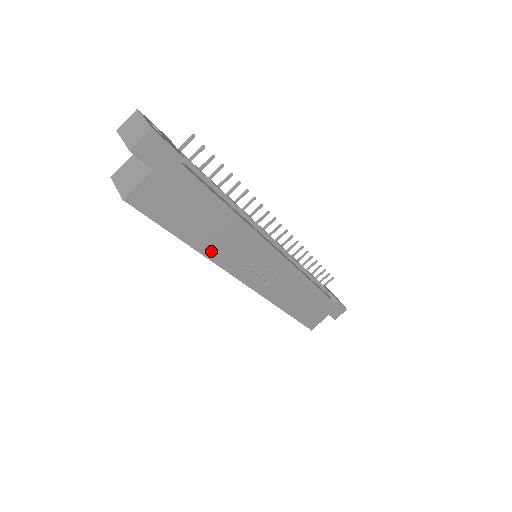
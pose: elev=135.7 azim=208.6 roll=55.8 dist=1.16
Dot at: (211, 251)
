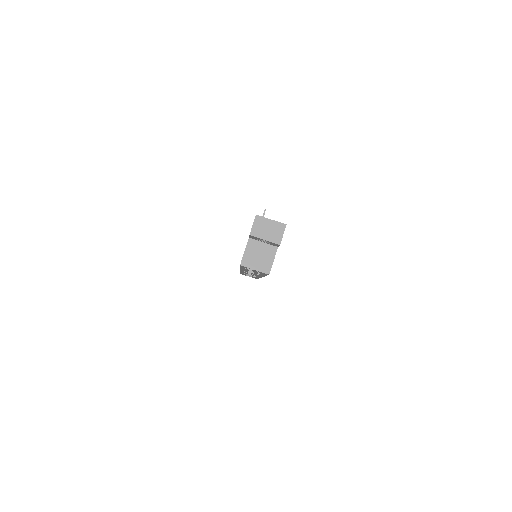
Dot at: occluded
